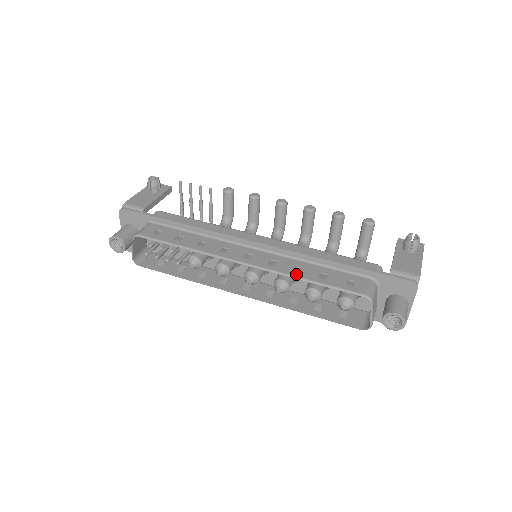
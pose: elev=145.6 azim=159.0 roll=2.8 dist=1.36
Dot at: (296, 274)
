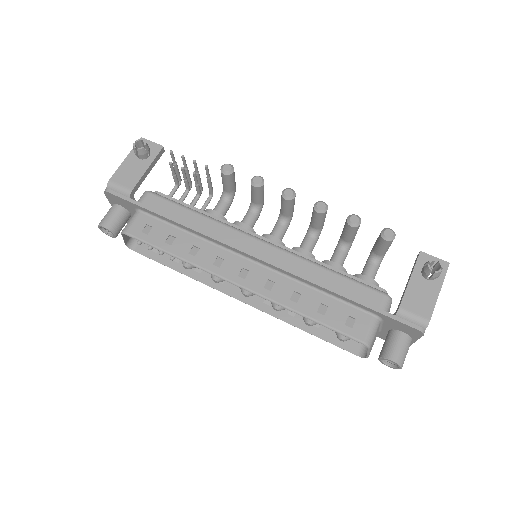
Dot at: (292, 306)
